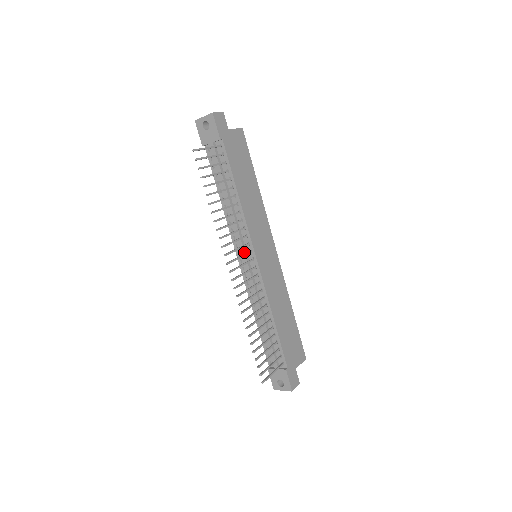
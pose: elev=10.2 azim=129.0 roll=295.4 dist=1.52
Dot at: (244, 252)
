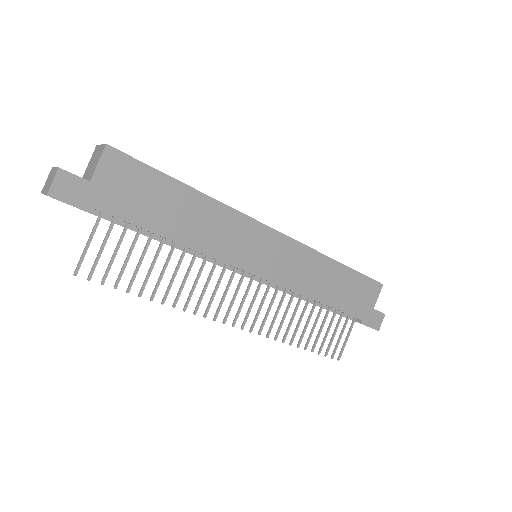
Dot at: occluded
